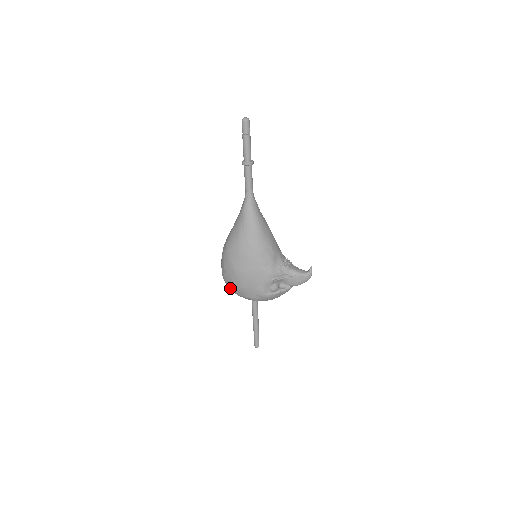
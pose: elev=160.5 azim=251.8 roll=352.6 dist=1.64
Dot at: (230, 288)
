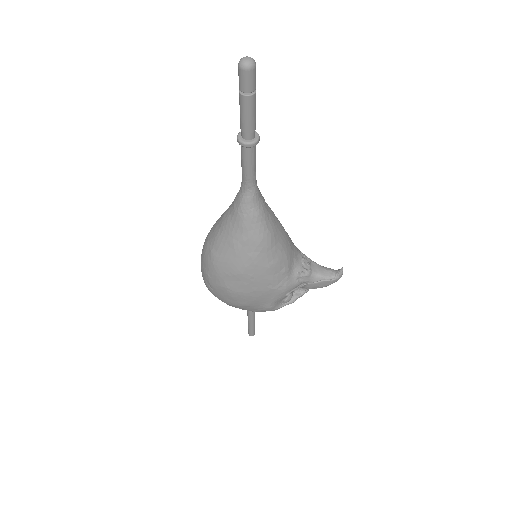
Dot at: occluded
